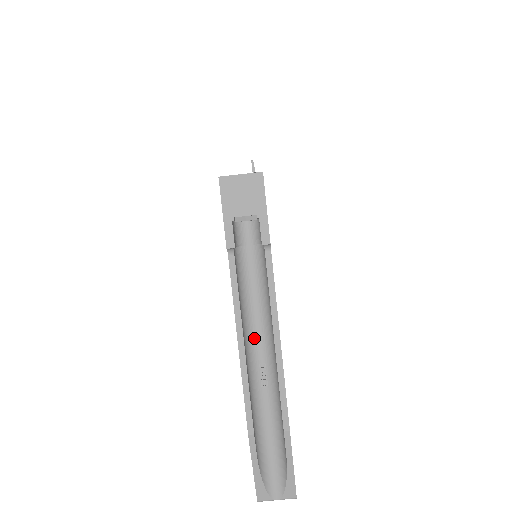
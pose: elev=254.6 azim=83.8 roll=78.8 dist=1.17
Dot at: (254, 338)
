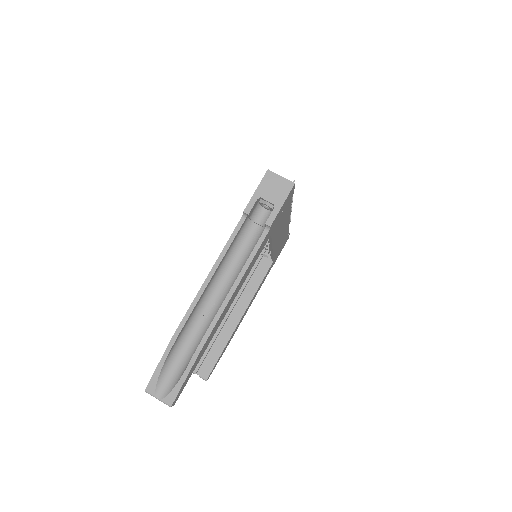
Dot at: (220, 282)
